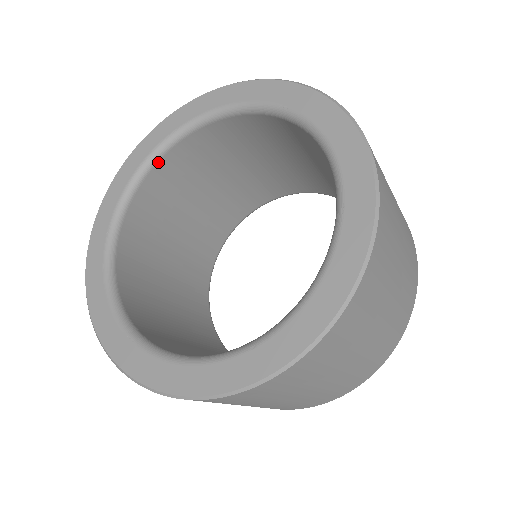
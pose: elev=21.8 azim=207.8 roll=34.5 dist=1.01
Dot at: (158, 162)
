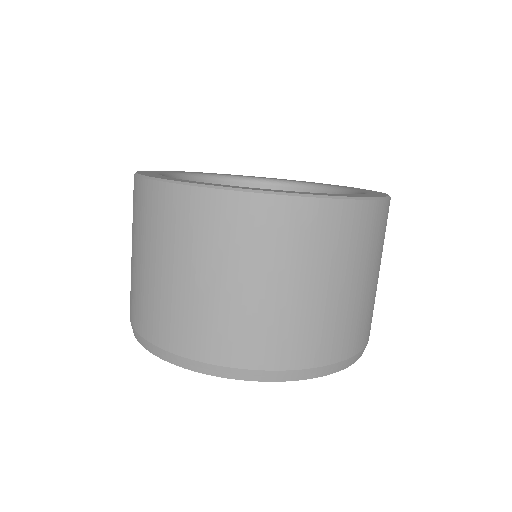
Dot at: (245, 183)
